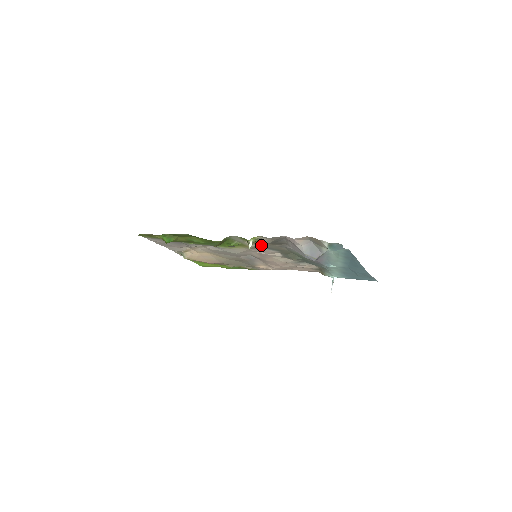
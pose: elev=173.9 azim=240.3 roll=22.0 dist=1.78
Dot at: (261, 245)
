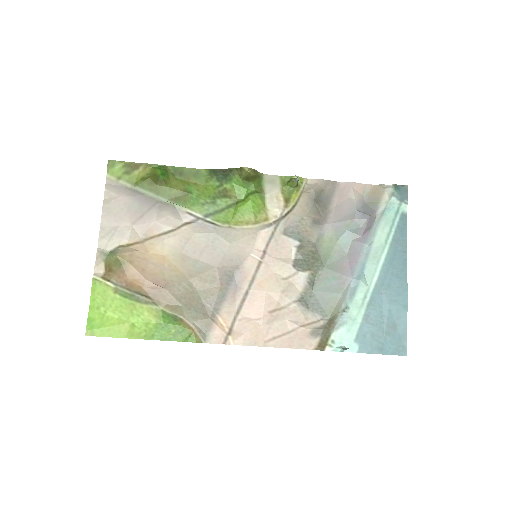
Dot at: (287, 217)
